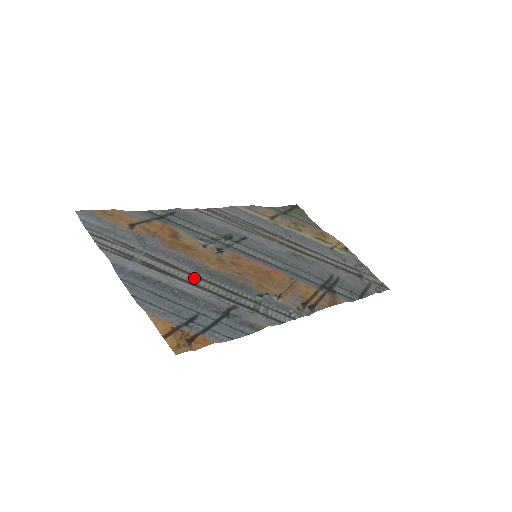
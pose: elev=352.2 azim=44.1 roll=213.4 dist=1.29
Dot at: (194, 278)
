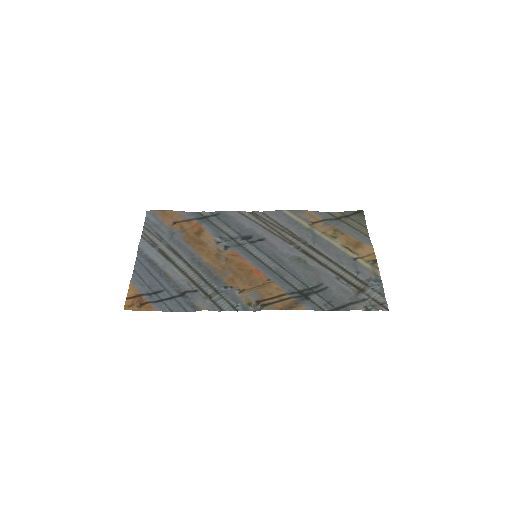
Dot at: (185, 266)
